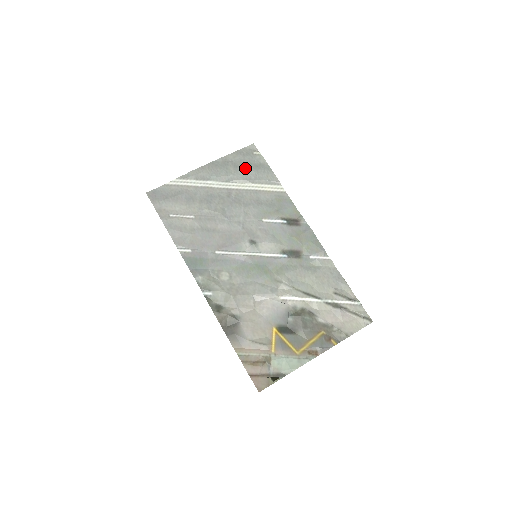
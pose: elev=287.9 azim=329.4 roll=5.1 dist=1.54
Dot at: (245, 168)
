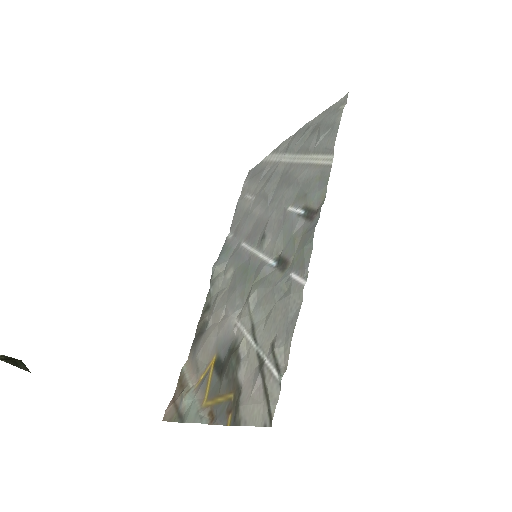
Dot at: (317, 132)
